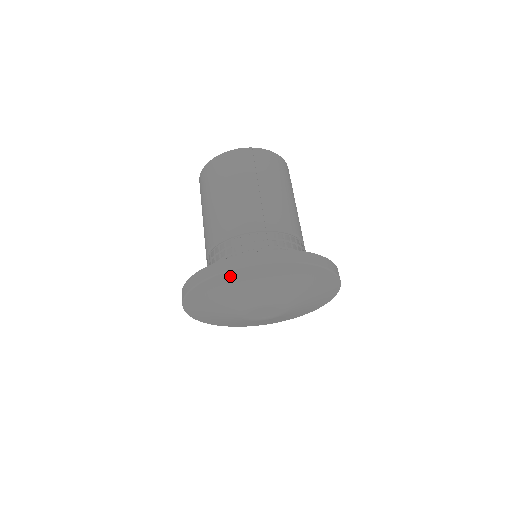
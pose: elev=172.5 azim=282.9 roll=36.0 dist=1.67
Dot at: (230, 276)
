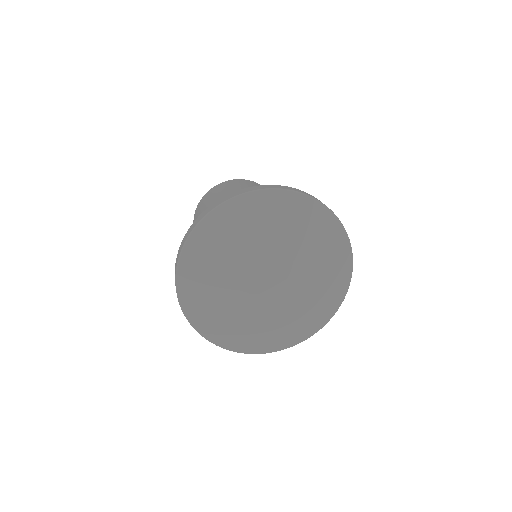
Dot at: (226, 212)
